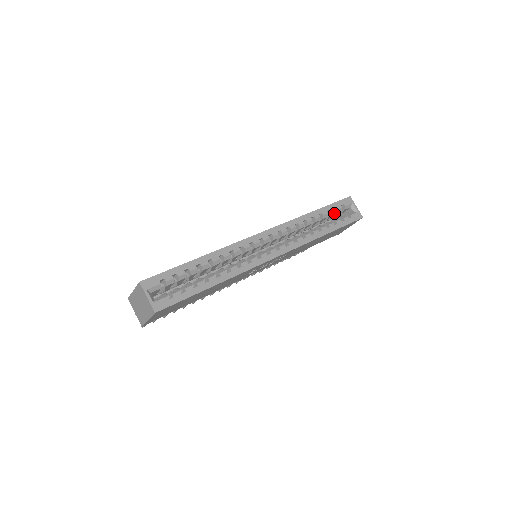
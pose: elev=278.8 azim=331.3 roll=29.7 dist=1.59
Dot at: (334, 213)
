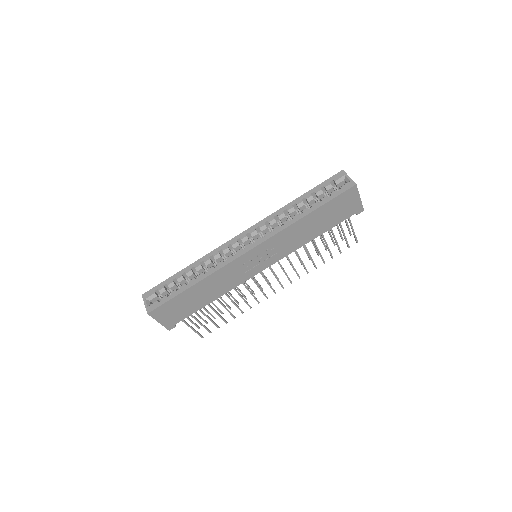
Dot at: (322, 192)
